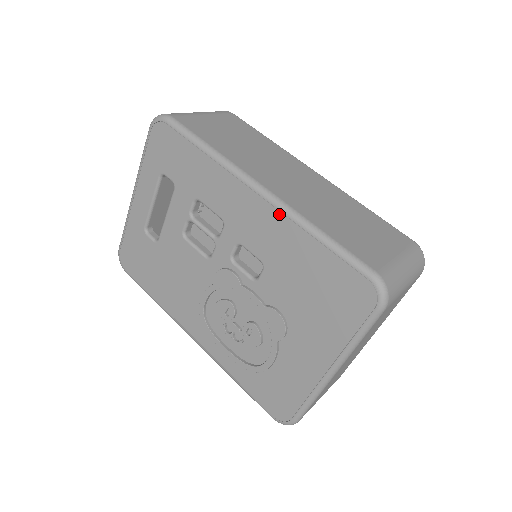
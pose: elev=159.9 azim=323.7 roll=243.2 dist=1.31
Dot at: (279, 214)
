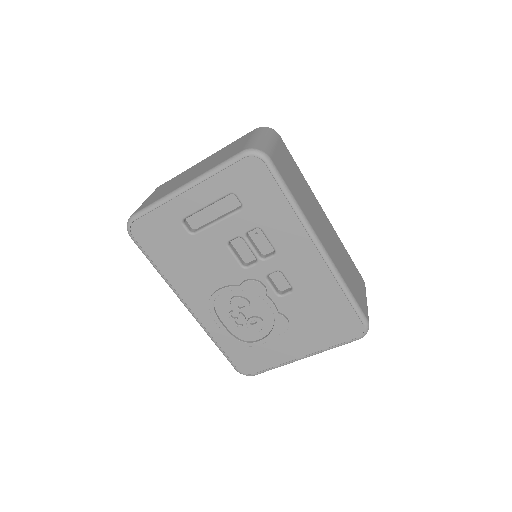
Dot at: (328, 270)
